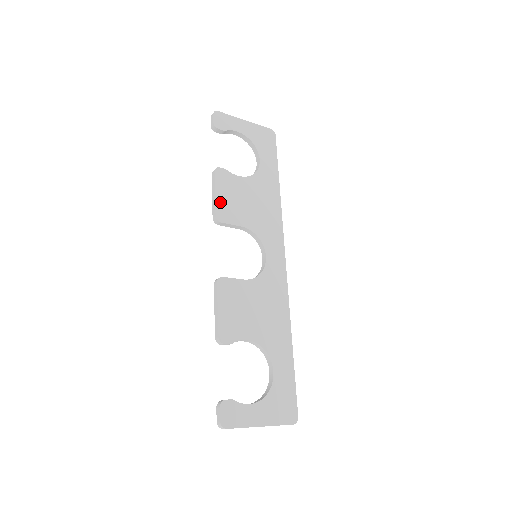
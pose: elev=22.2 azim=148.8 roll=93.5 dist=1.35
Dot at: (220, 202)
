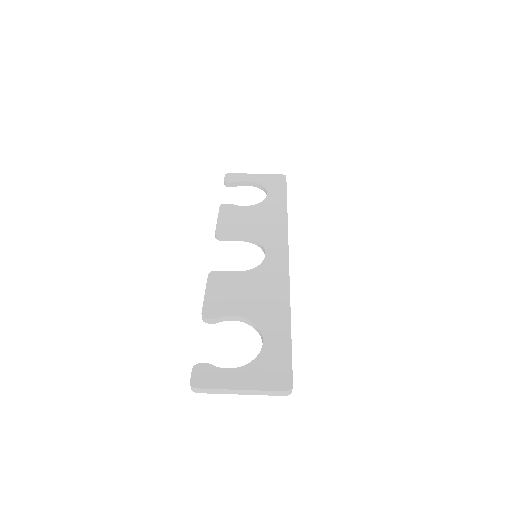
Dot at: (221, 224)
